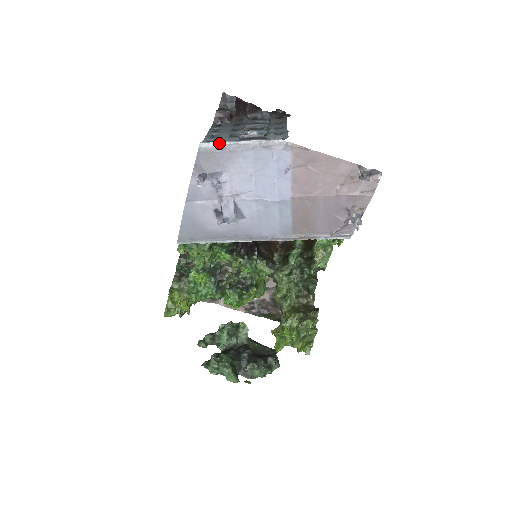
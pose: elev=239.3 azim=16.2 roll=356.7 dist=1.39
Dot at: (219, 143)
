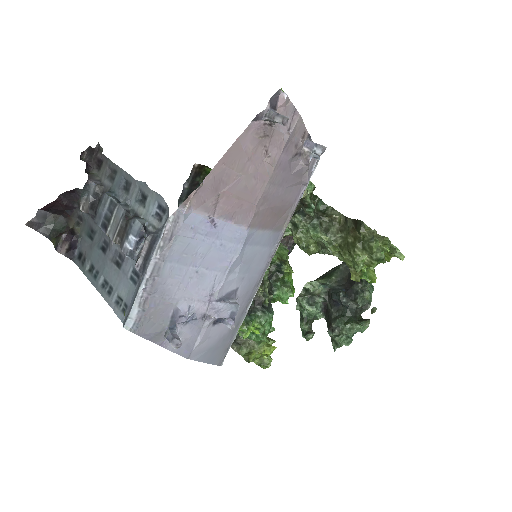
Dot at: (136, 304)
